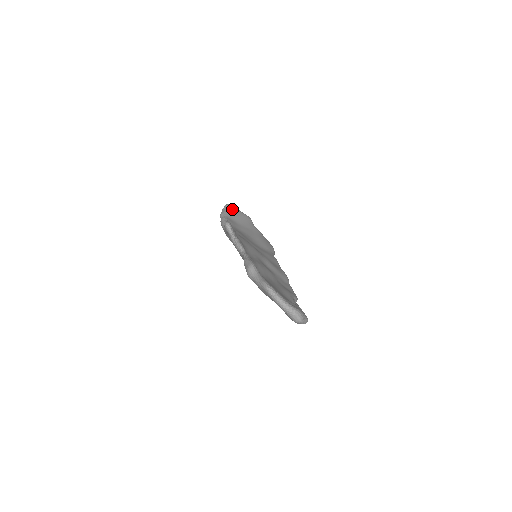
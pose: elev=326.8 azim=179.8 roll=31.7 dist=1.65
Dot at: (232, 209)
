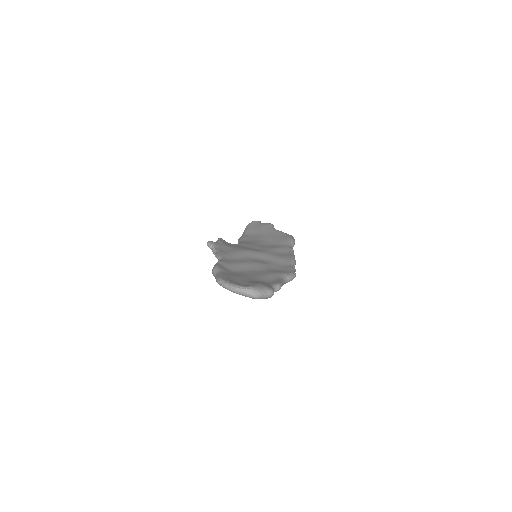
Dot at: (252, 226)
